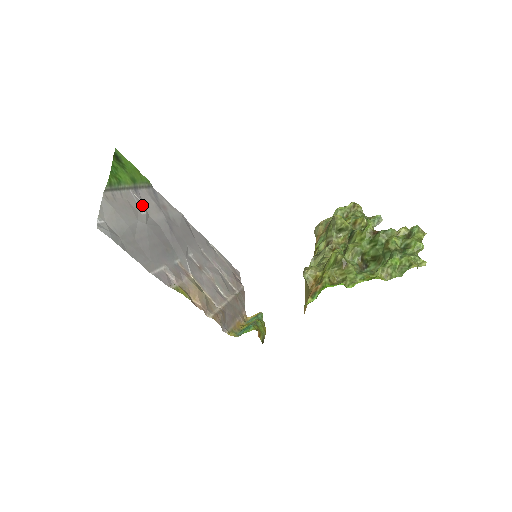
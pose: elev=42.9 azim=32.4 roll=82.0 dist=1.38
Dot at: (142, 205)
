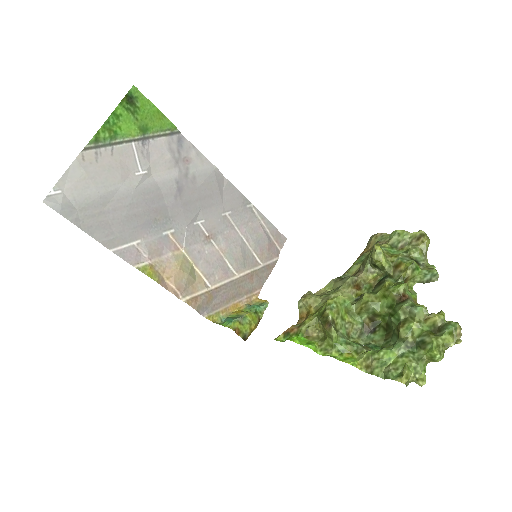
Dot at: (145, 161)
